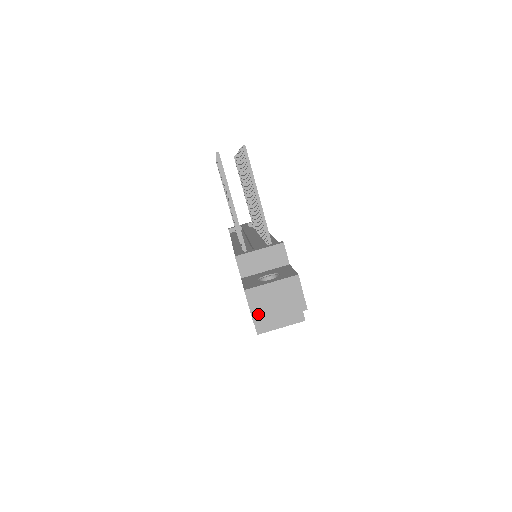
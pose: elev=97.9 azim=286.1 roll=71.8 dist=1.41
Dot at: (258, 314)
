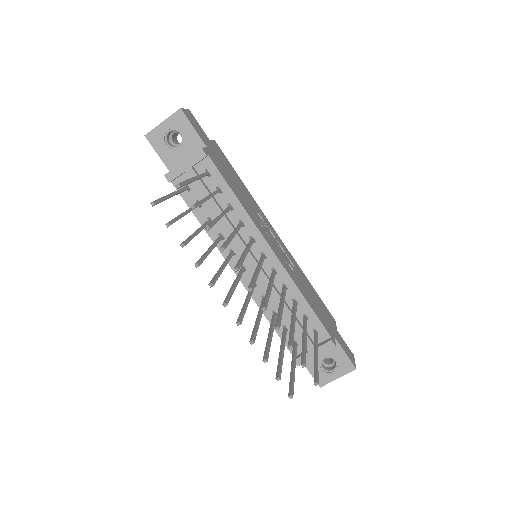
Dot at: occluded
